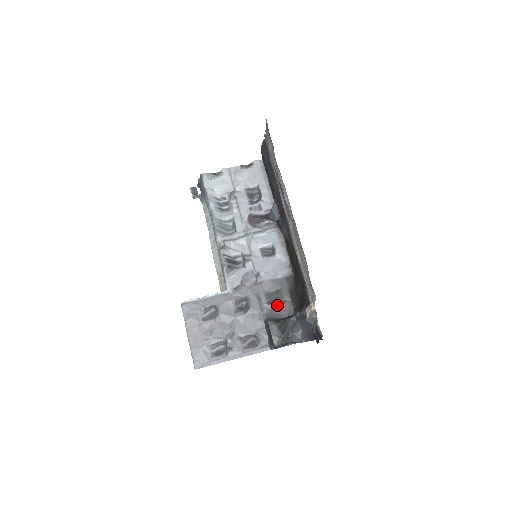
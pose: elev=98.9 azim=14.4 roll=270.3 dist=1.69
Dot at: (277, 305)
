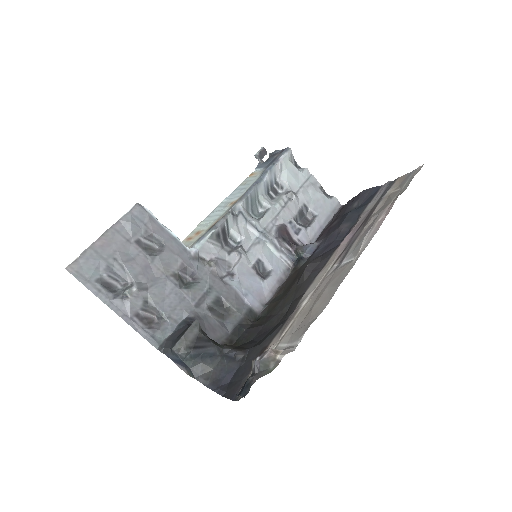
Dot at: (215, 320)
